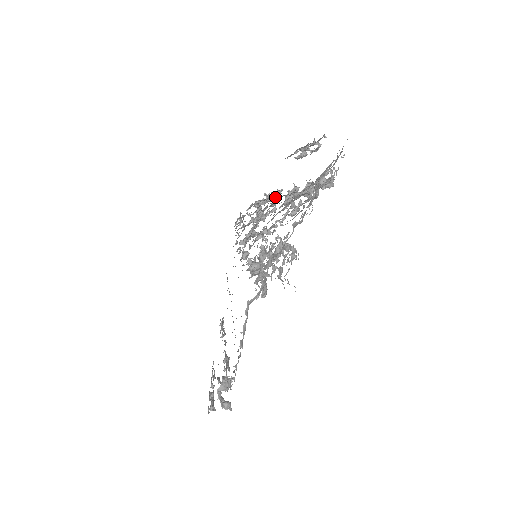
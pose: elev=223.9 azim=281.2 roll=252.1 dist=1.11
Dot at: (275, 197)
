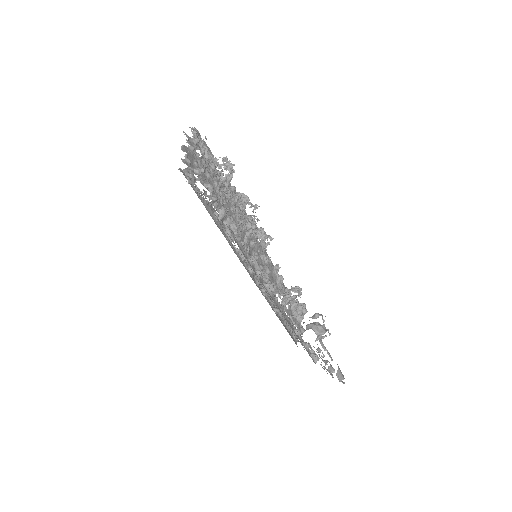
Dot at: (278, 270)
